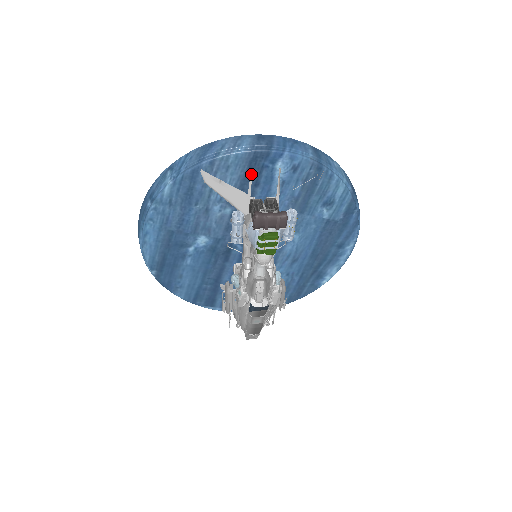
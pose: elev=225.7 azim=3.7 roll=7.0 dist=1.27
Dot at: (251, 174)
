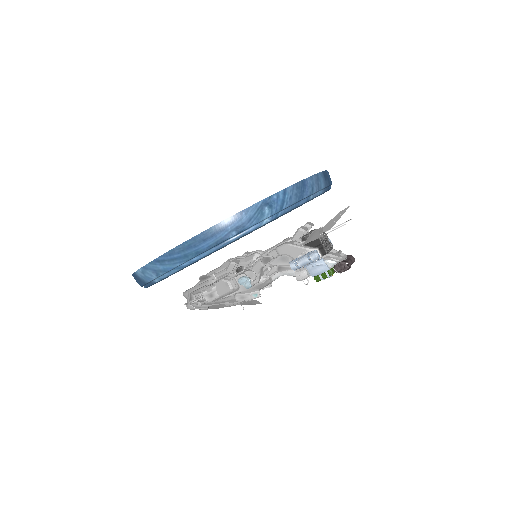
Dot at: (341, 226)
